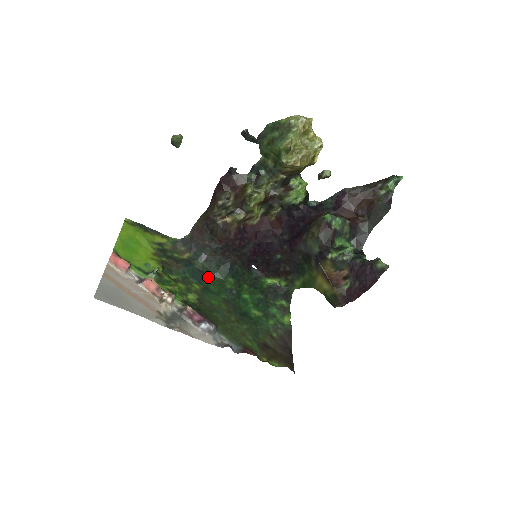
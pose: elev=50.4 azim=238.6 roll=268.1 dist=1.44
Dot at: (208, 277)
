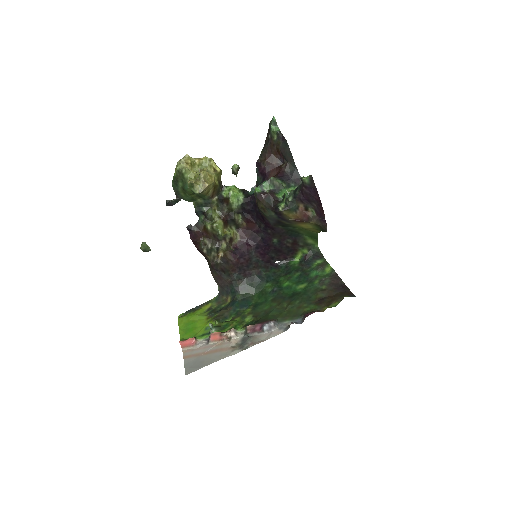
Dot at: (252, 298)
